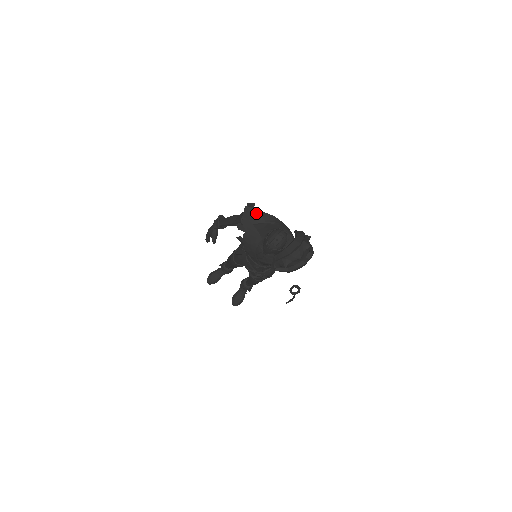
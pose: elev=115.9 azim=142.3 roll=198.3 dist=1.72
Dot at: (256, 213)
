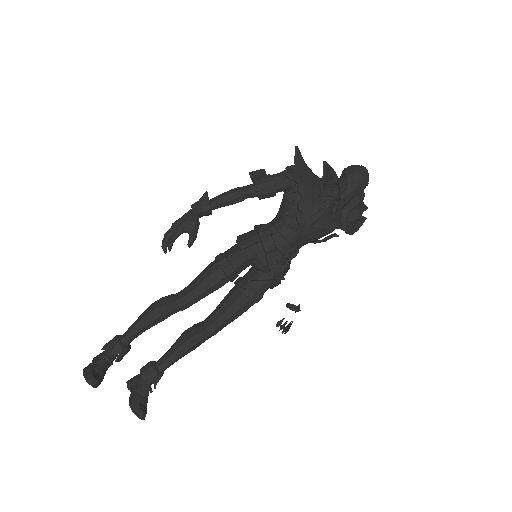
Dot at: occluded
